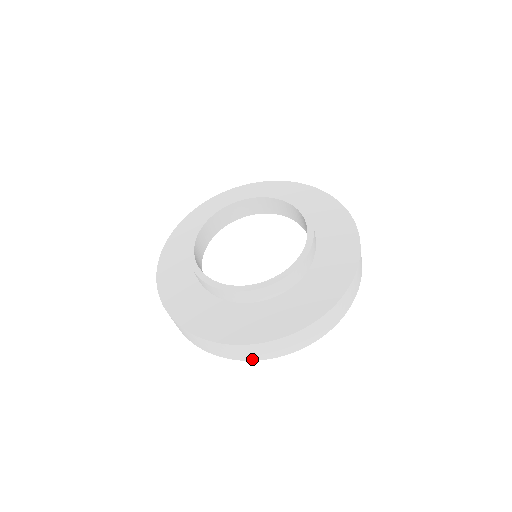
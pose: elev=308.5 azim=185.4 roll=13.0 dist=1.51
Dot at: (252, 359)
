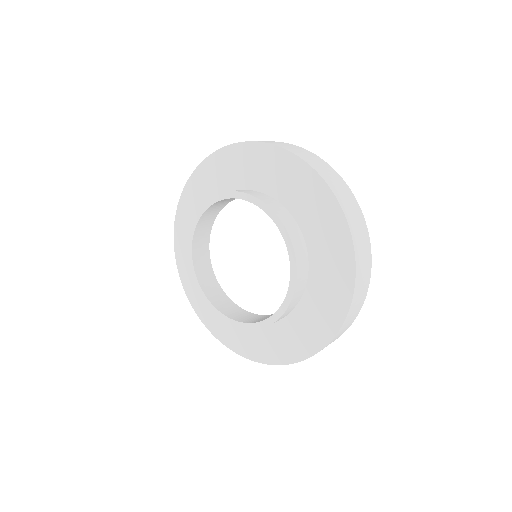
Dot at: occluded
